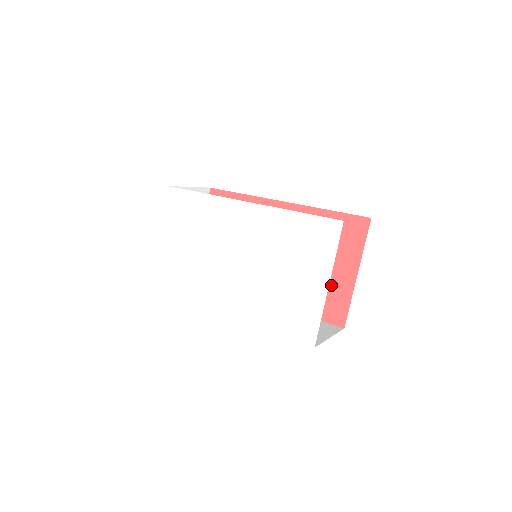
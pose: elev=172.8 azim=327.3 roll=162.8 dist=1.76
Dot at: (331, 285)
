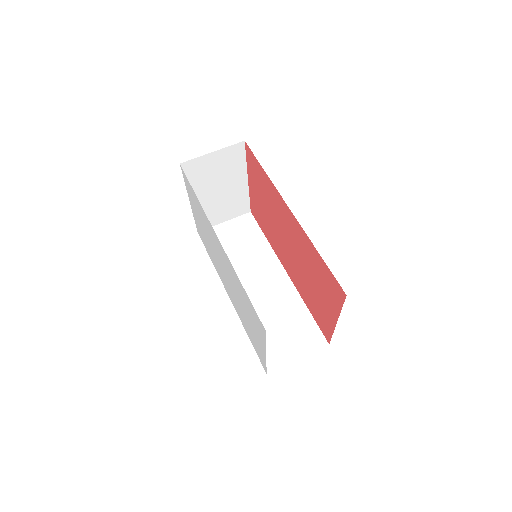
Dot at: (321, 309)
